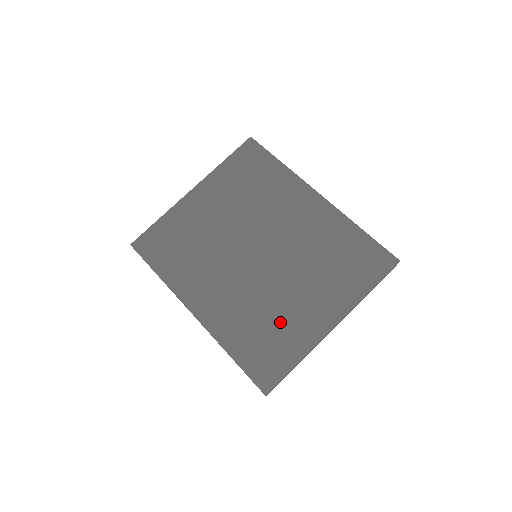
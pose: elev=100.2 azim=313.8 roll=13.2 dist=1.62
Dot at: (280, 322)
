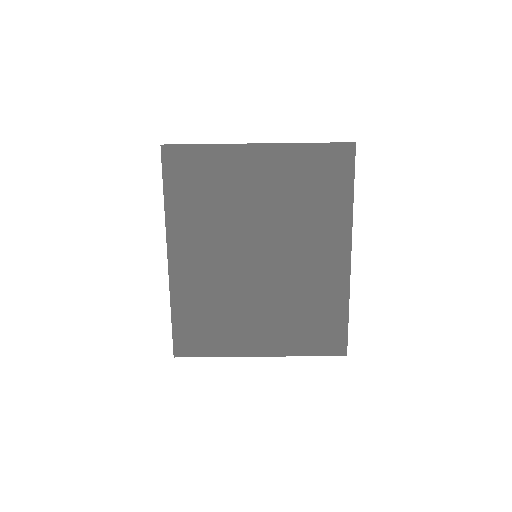
Dot at: (227, 321)
